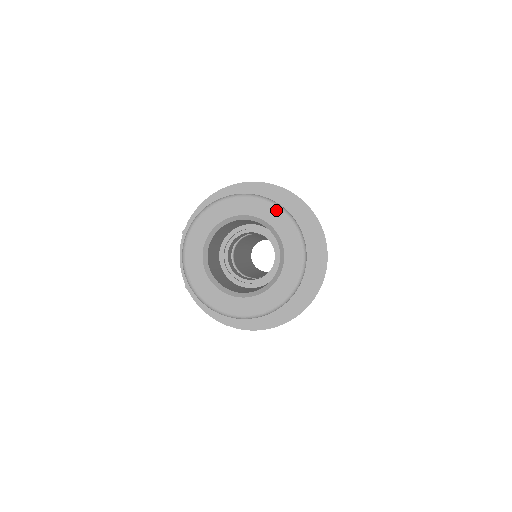
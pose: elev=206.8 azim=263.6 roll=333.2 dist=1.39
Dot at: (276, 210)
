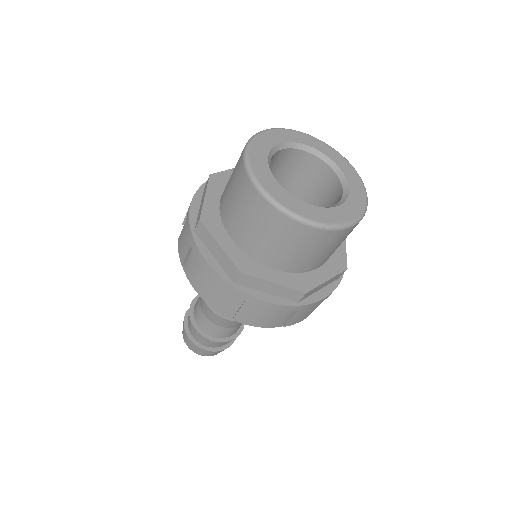
Dot at: (341, 157)
